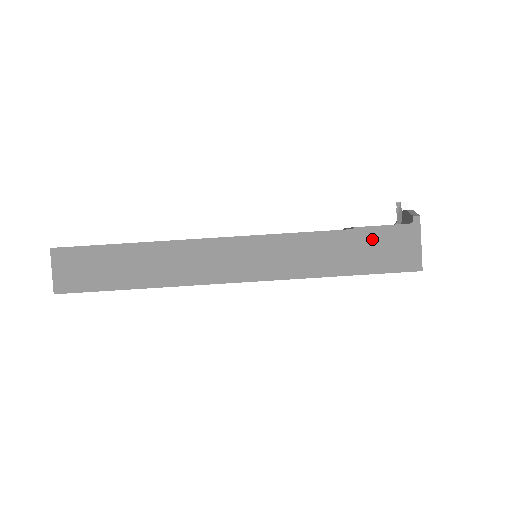
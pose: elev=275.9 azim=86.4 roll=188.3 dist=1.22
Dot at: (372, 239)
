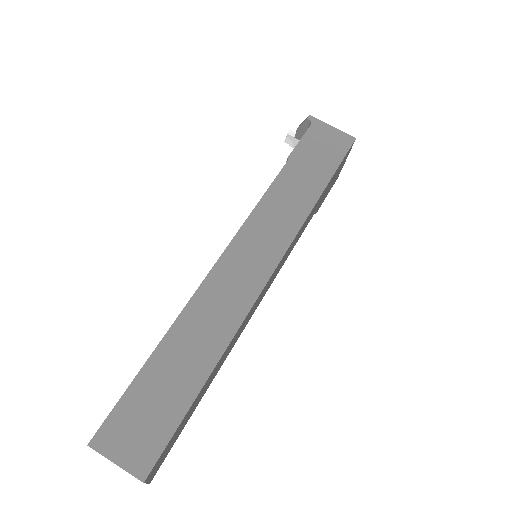
Dot at: (306, 153)
